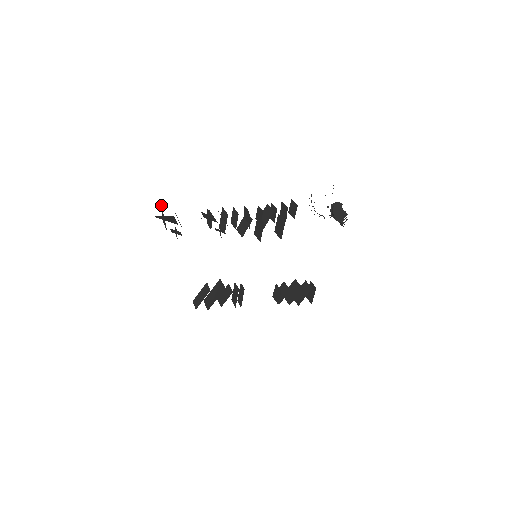
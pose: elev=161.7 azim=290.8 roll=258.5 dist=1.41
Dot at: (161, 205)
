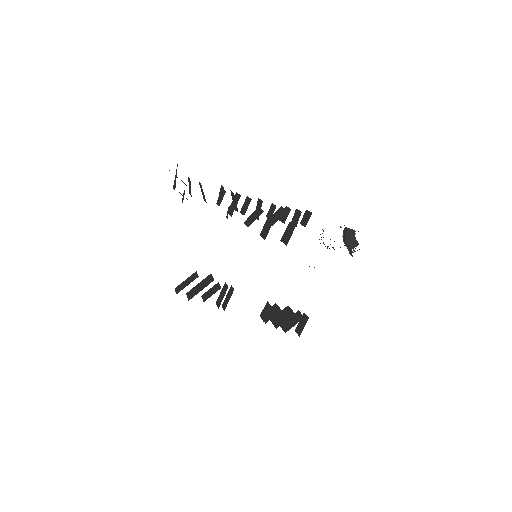
Dot at: occluded
